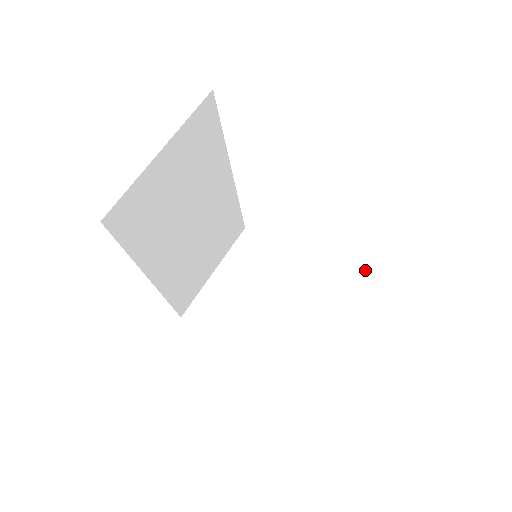
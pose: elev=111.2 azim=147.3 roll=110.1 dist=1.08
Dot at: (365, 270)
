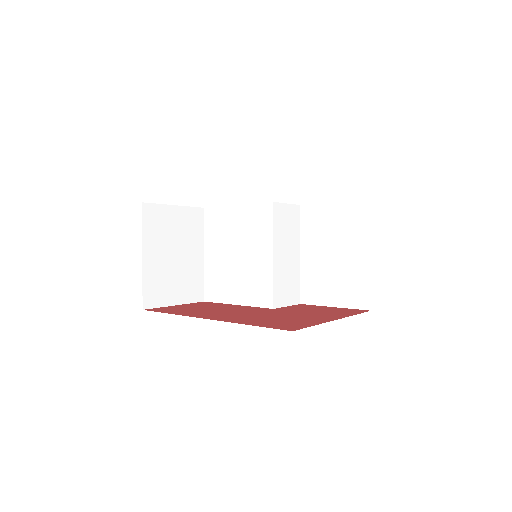
Dot at: (298, 228)
